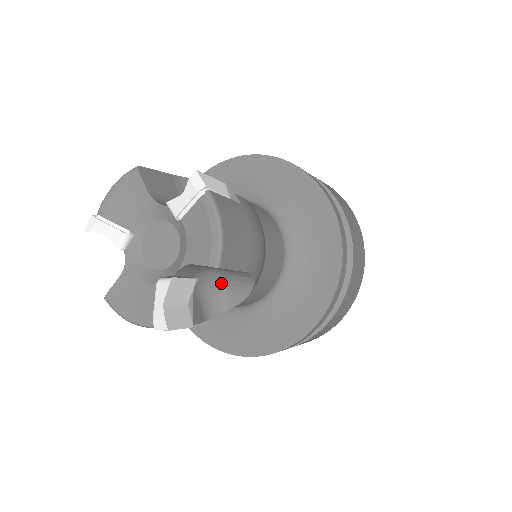
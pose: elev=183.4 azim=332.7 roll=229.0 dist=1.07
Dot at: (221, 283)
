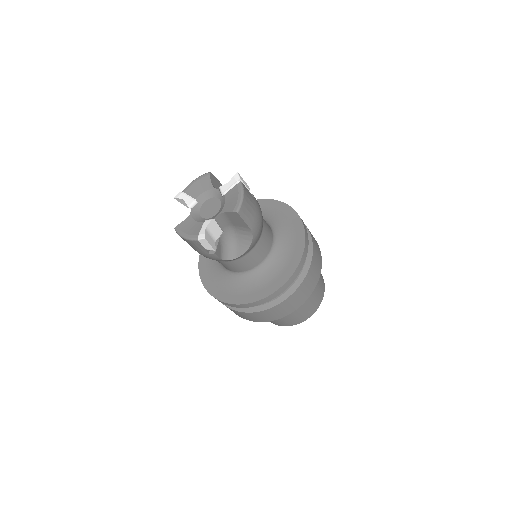
Dot at: (234, 241)
